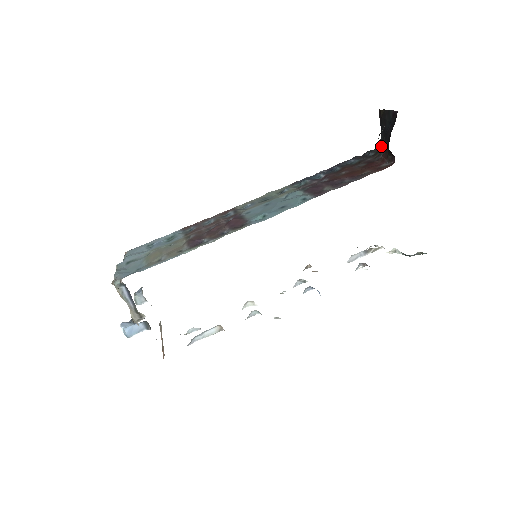
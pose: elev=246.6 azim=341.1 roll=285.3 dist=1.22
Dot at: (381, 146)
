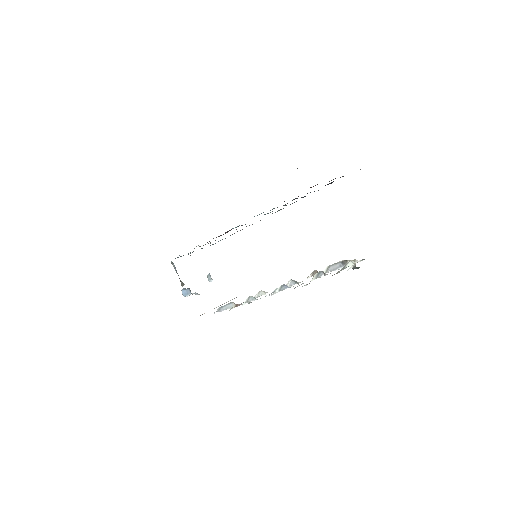
Dot at: occluded
